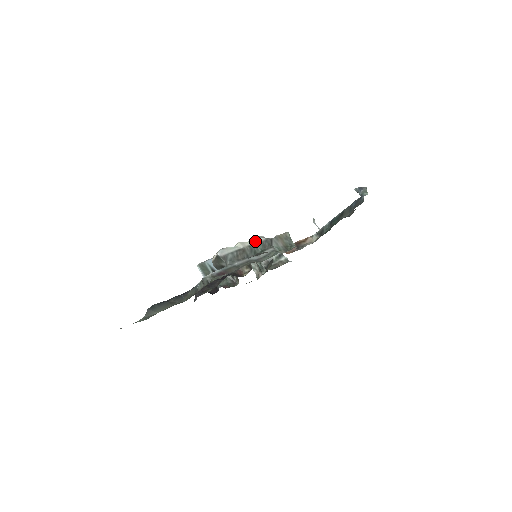
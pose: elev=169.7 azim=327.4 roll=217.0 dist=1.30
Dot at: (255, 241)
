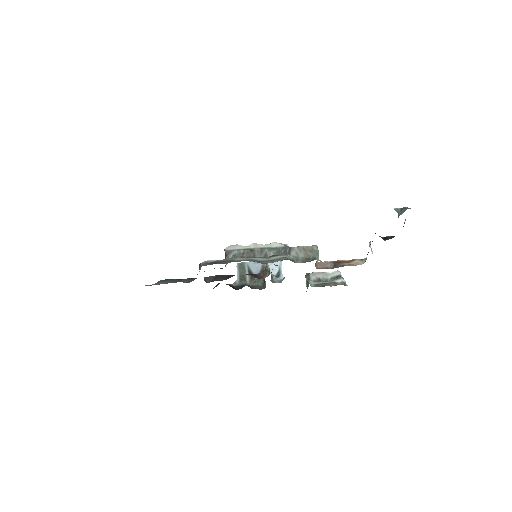
Dot at: (271, 246)
